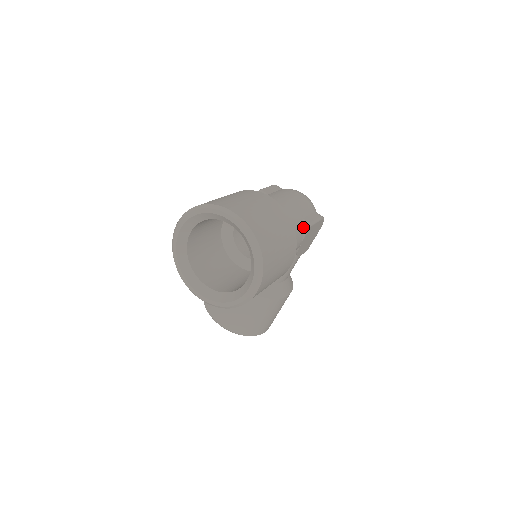
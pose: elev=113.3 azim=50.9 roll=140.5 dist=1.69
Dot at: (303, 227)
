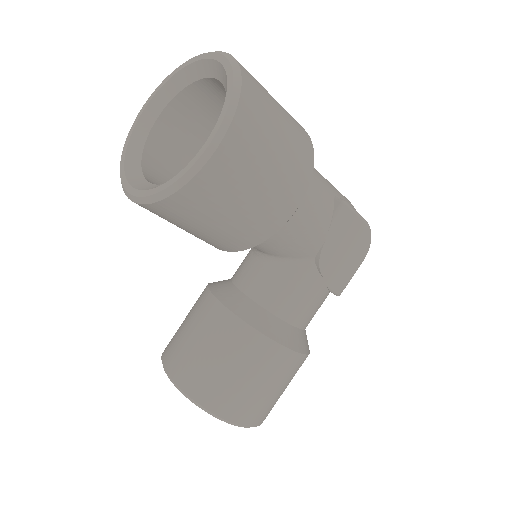
Dot at: (334, 205)
